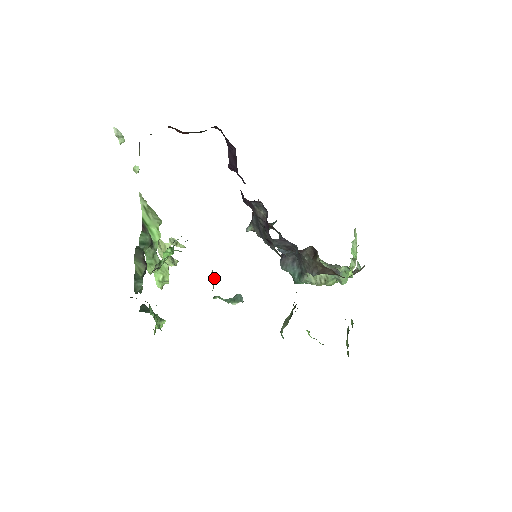
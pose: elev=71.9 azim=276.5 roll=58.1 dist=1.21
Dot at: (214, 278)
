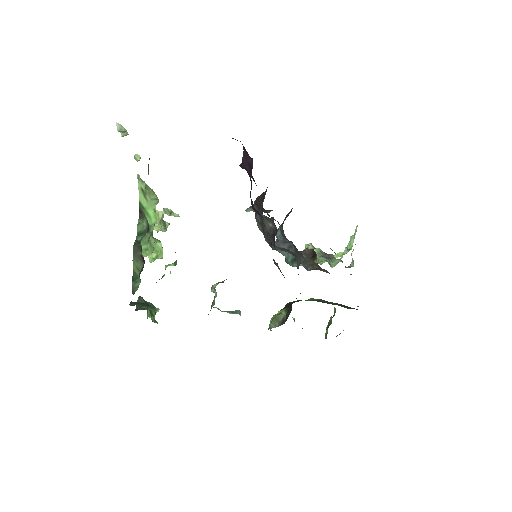
Dot at: (215, 293)
